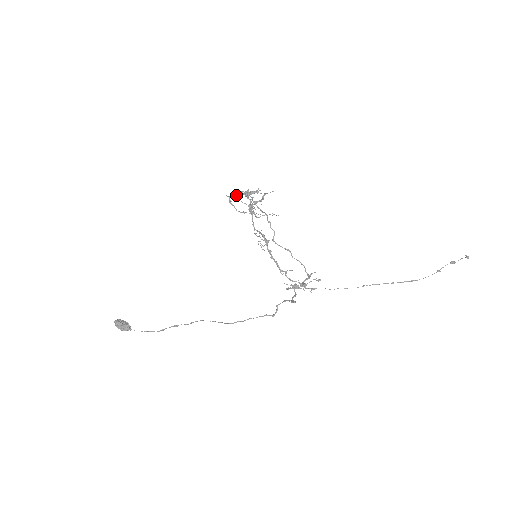
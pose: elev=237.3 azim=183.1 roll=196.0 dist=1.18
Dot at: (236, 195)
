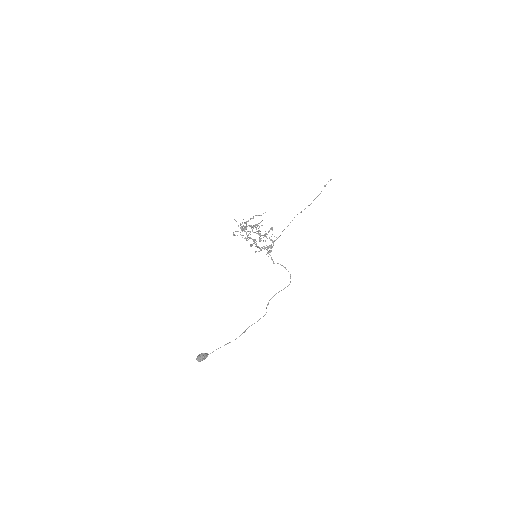
Dot at: occluded
